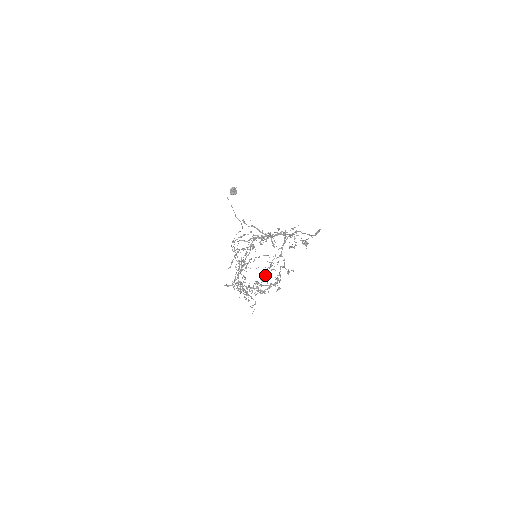
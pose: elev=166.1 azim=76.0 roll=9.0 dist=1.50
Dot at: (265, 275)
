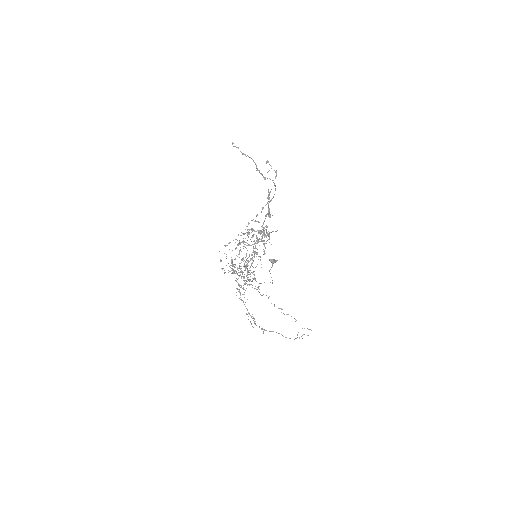
Dot at: occluded
